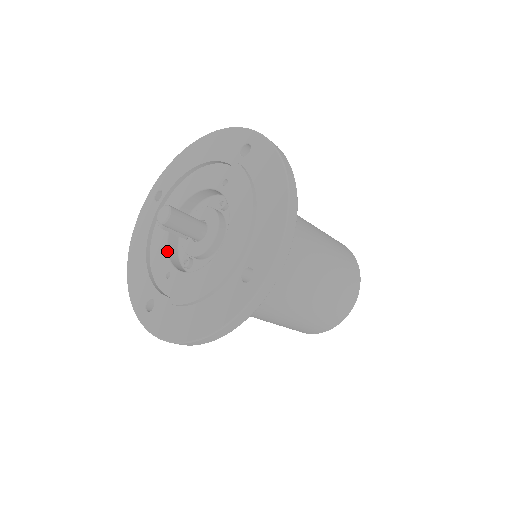
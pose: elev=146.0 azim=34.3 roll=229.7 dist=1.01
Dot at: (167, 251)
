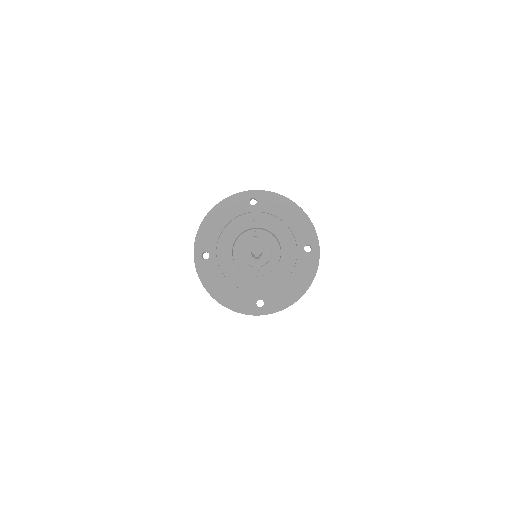
Dot at: (245, 274)
